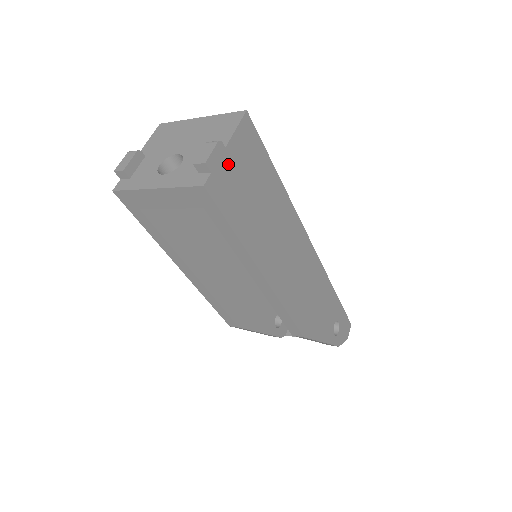
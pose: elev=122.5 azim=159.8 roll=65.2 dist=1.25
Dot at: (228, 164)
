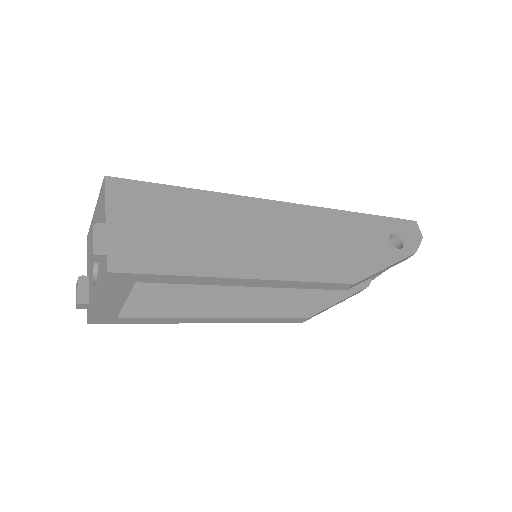
Dot at: (121, 232)
